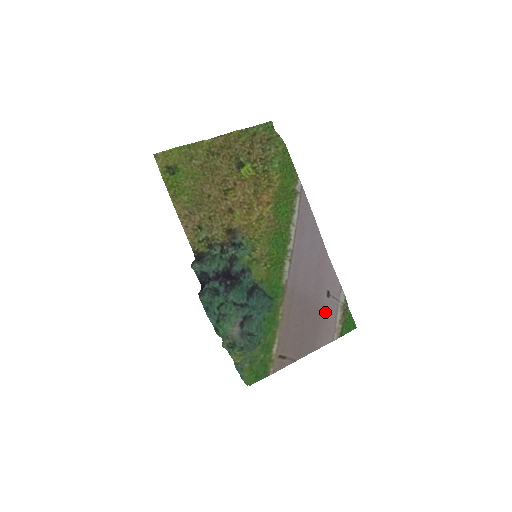
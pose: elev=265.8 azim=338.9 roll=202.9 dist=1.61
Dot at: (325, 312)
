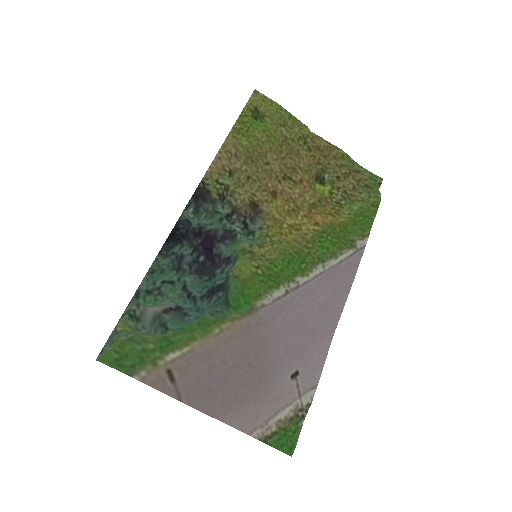
Dot at: (272, 390)
